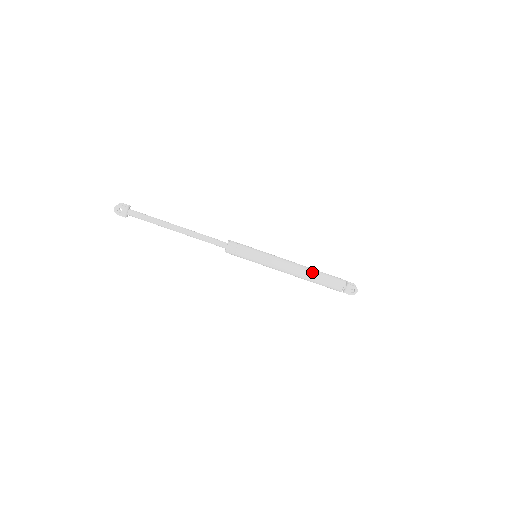
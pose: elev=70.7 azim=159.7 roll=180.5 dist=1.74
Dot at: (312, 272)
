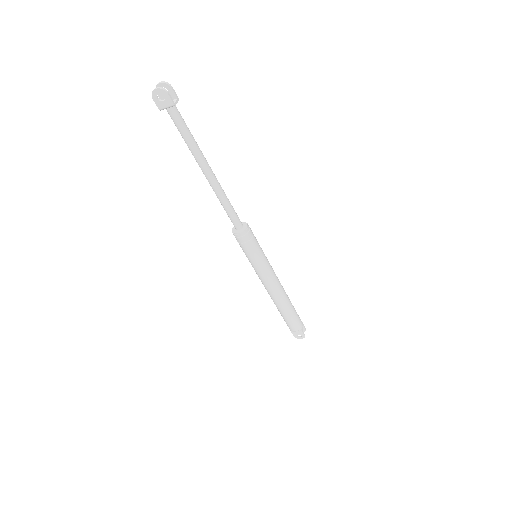
Dot at: (287, 305)
